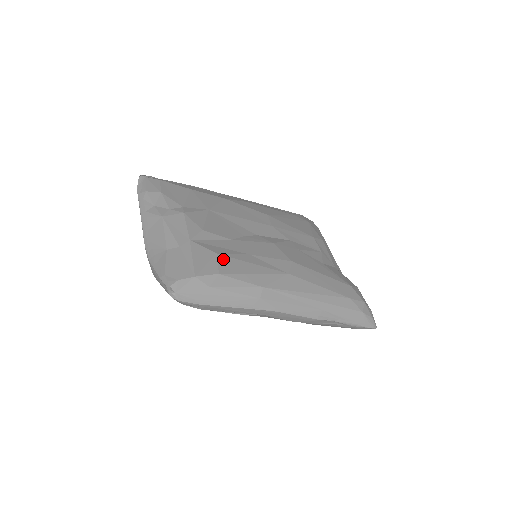
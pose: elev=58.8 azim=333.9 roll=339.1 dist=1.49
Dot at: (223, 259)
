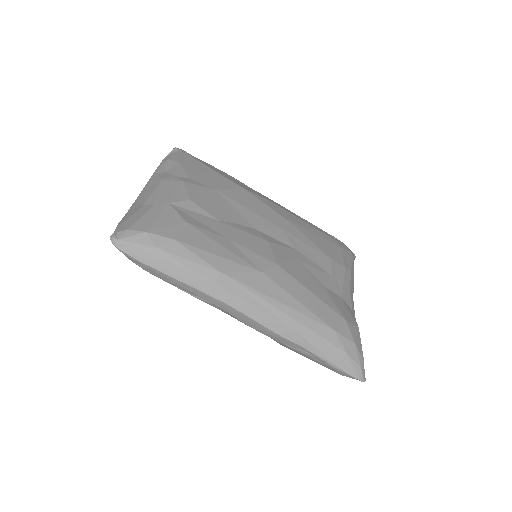
Dot at: (190, 229)
